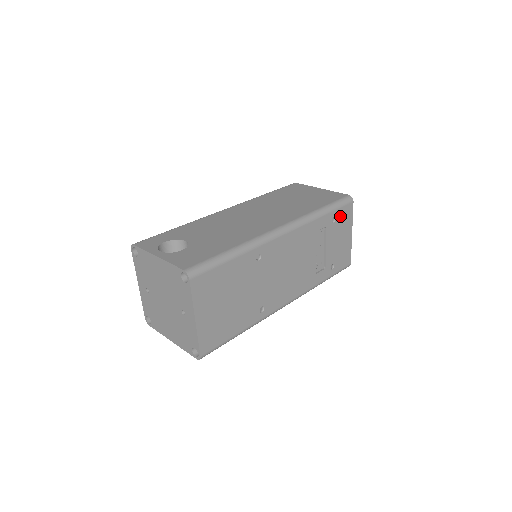
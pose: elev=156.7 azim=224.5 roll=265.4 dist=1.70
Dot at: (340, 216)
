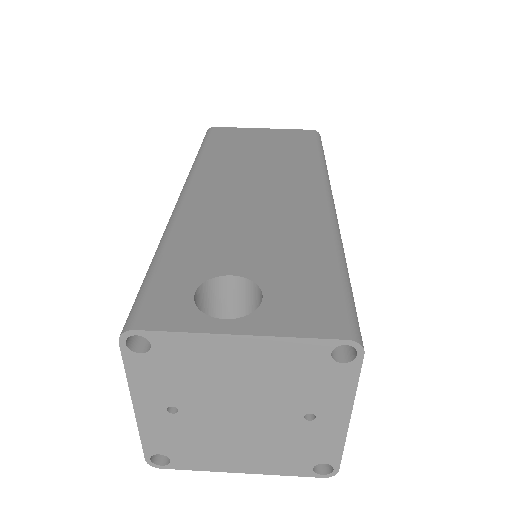
Dot at: occluded
